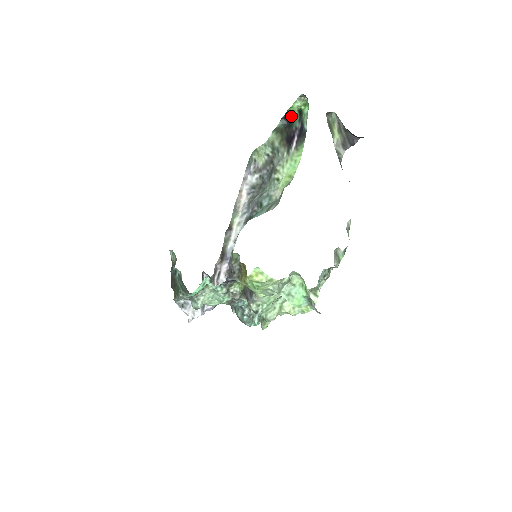
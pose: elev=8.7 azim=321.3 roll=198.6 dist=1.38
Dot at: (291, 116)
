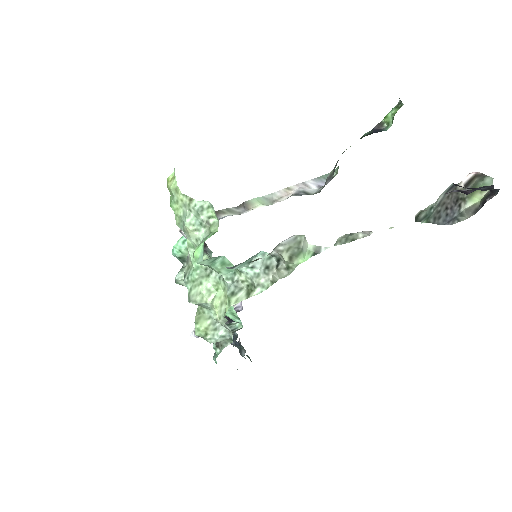
Dot at: (385, 129)
